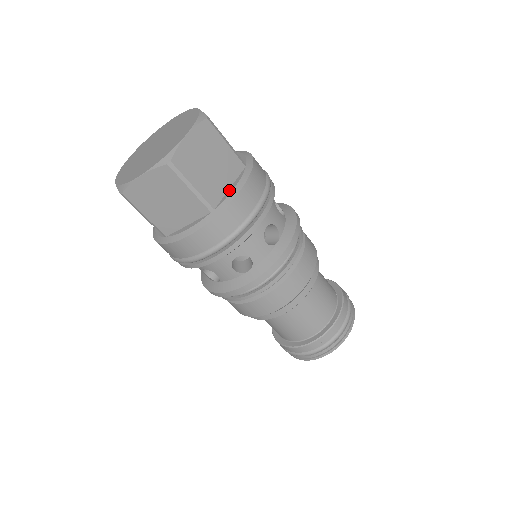
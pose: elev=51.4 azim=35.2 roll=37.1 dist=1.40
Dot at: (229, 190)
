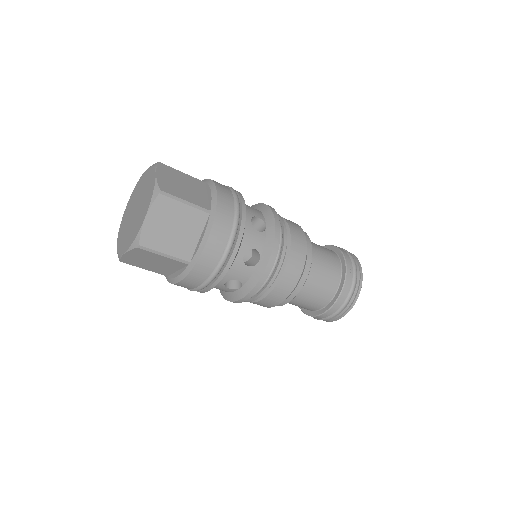
Dot at: (199, 242)
